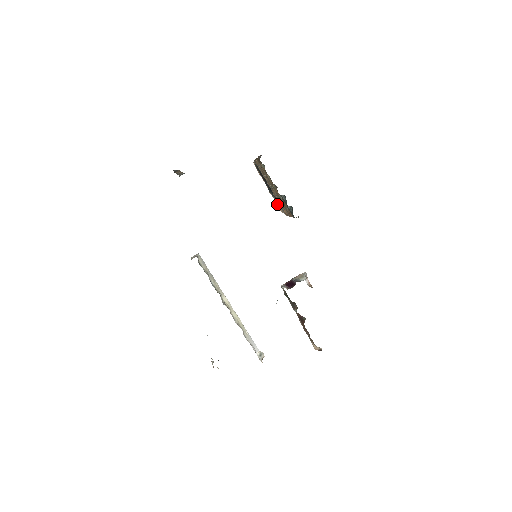
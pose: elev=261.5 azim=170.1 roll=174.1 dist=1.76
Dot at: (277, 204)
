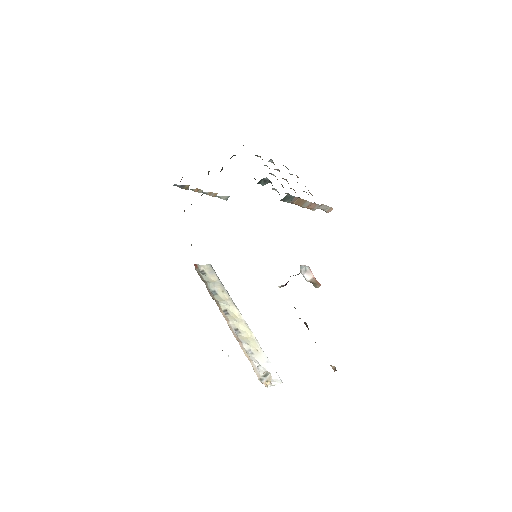
Dot at: occluded
